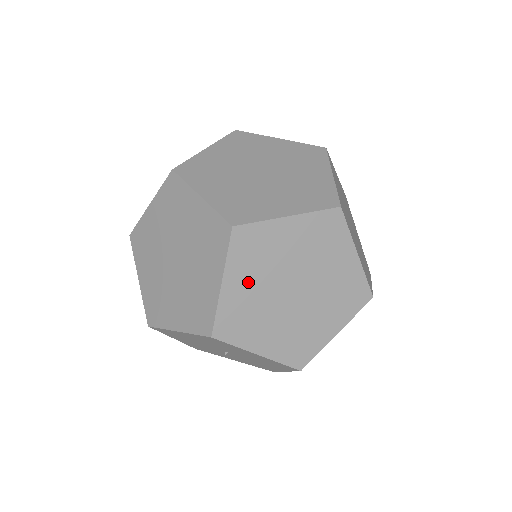
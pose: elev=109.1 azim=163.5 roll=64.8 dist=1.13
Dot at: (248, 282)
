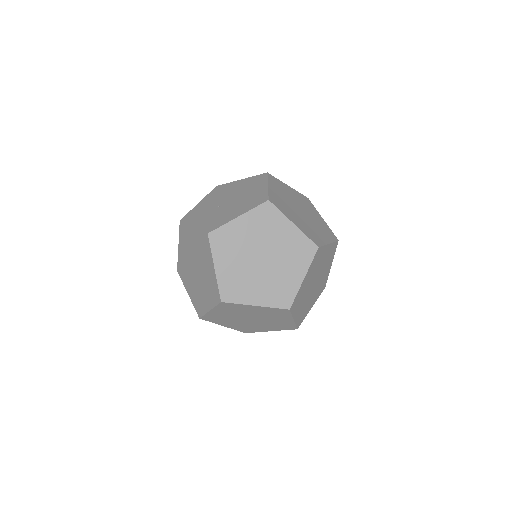
Dot at: occluded
